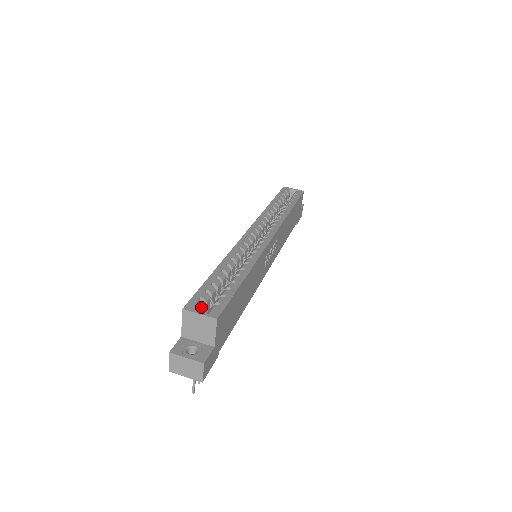
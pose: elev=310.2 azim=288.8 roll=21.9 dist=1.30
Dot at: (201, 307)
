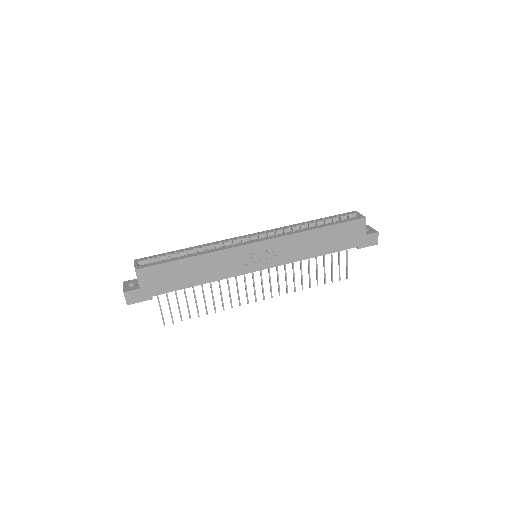
Dot at: (144, 263)
